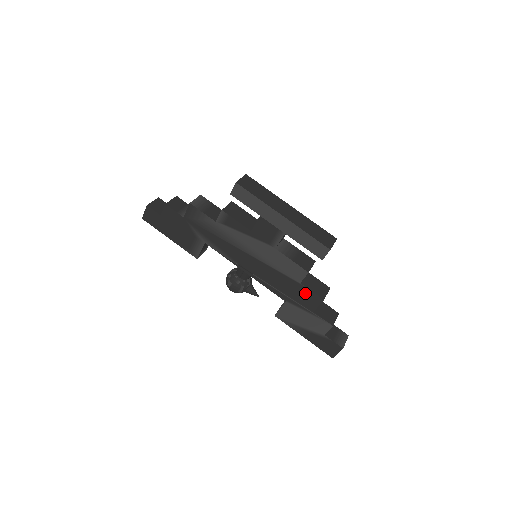
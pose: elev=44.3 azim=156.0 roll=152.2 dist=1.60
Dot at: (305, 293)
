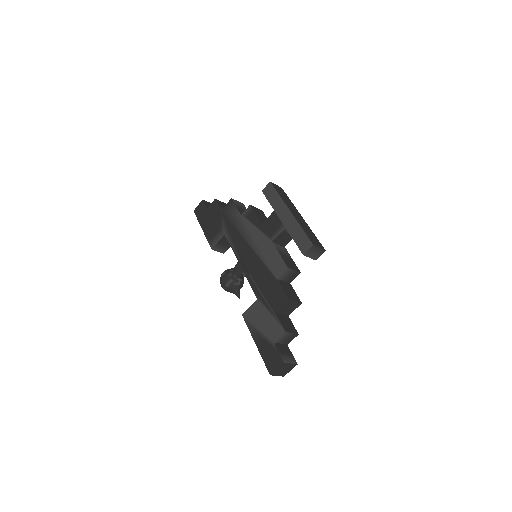
Dot at: (277, 290)
